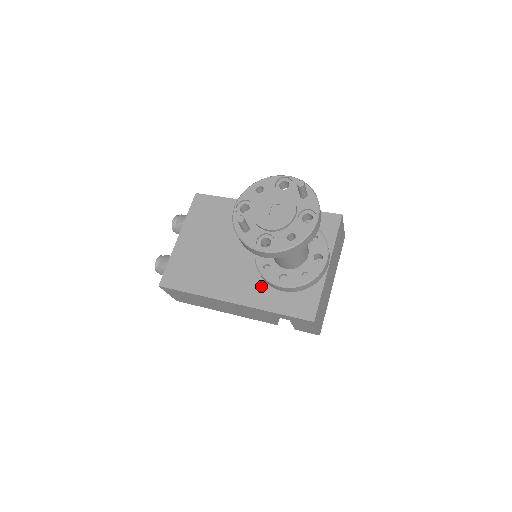
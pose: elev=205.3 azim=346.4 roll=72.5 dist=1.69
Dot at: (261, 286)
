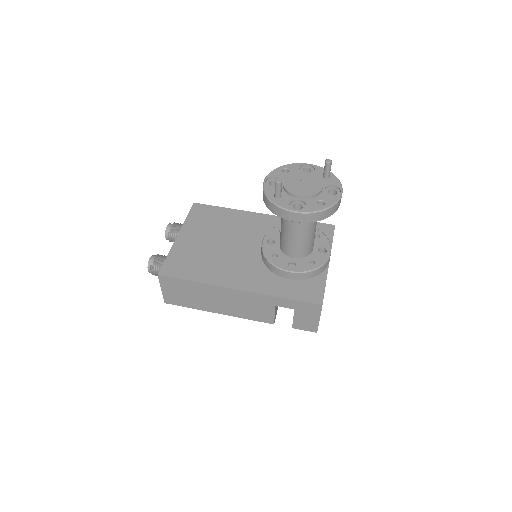
Dot at: (267, 276)
